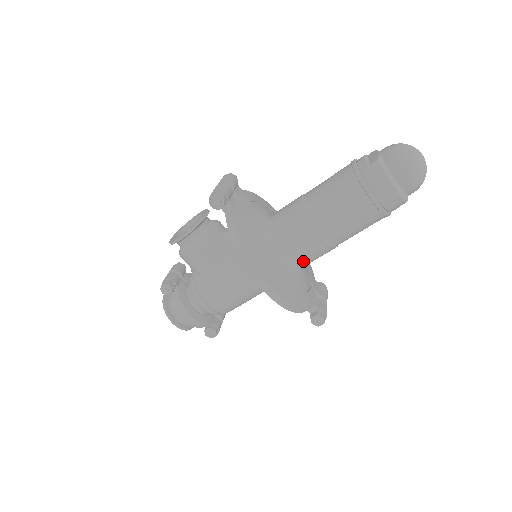
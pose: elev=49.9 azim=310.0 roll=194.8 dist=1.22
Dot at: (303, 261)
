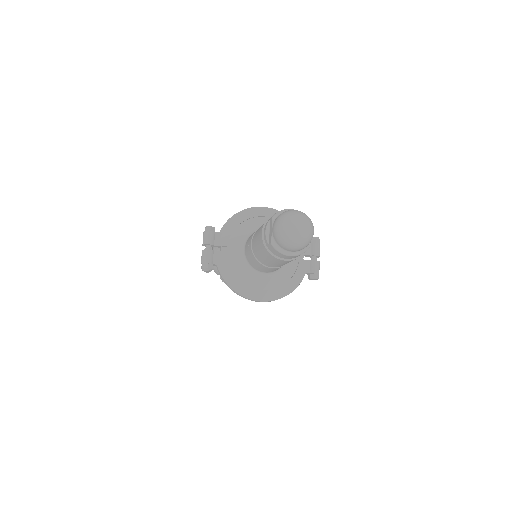
Dot at: occluded
